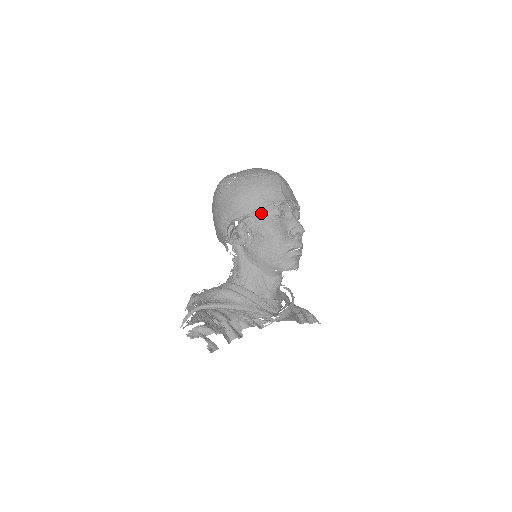
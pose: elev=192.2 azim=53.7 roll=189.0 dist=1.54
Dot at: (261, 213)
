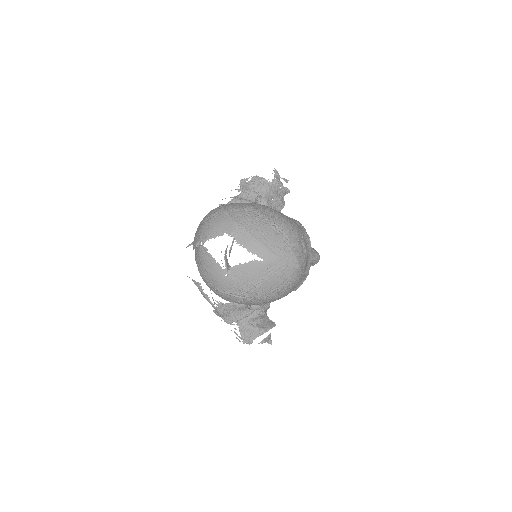
Dot at: occluded
